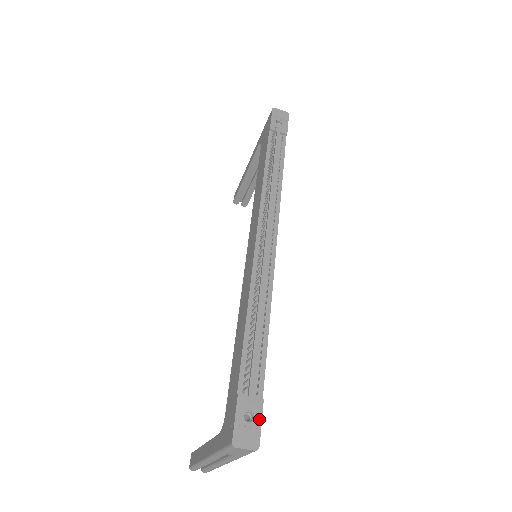
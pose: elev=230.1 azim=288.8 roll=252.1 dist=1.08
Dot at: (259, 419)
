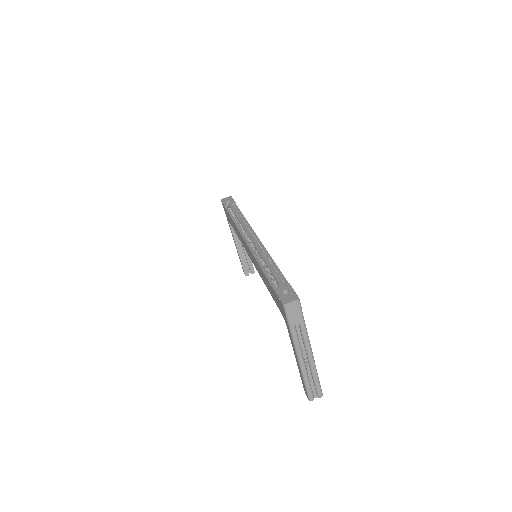
Dot at: (292, 290)
